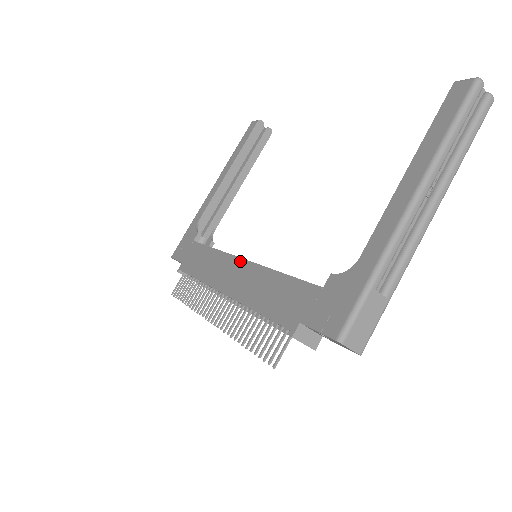
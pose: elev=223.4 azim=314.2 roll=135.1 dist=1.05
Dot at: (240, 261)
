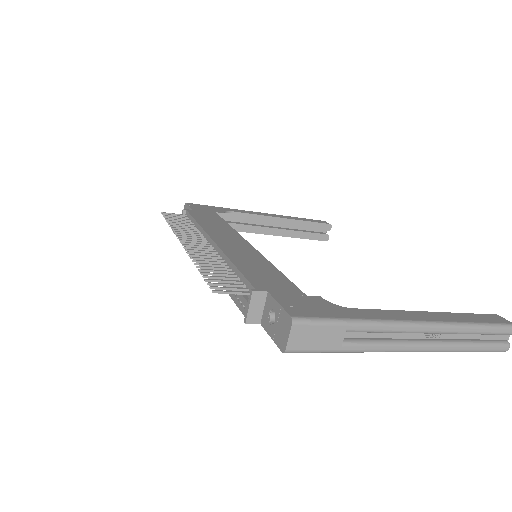
Dot at: (247, 243)
